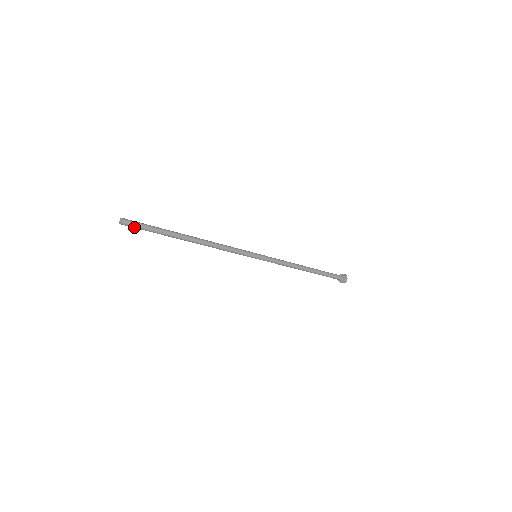
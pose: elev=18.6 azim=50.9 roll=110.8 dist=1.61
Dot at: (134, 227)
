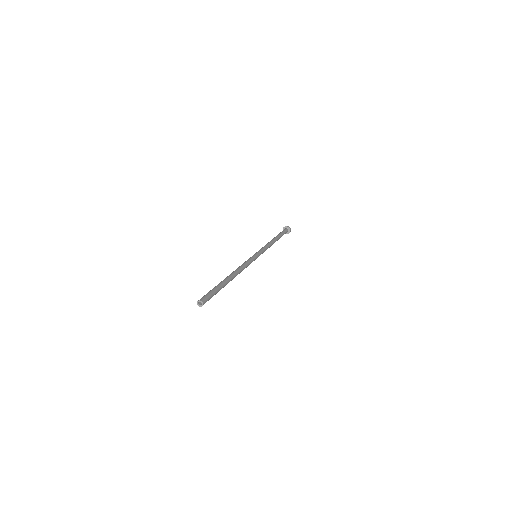
Dot at: (208, 300)
